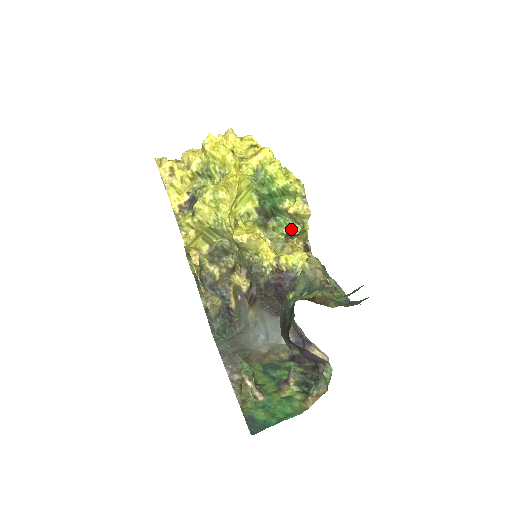
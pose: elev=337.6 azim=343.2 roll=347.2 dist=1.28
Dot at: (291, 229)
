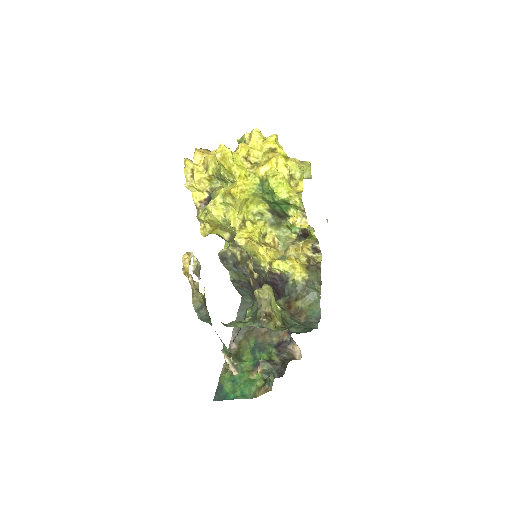
Dot at: (306, 228)
